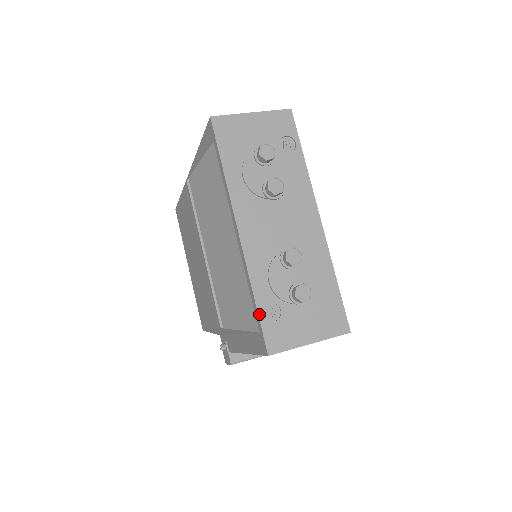
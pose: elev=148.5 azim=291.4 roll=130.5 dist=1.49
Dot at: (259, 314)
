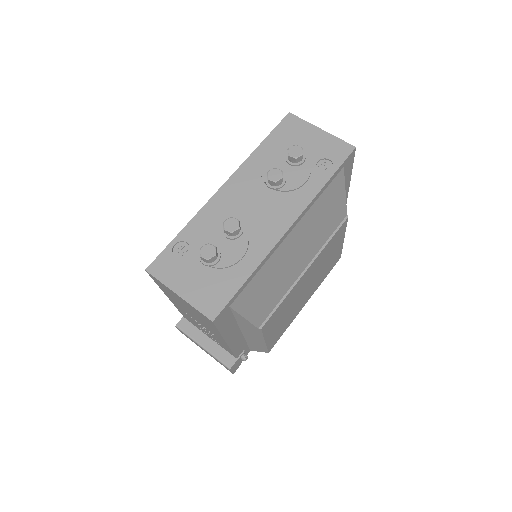
Dot at: (172, 241)
